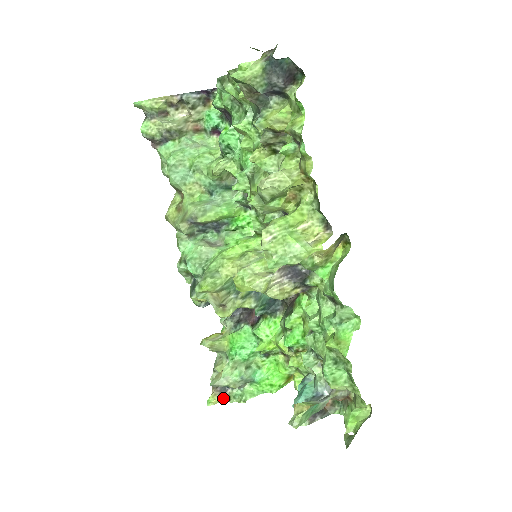
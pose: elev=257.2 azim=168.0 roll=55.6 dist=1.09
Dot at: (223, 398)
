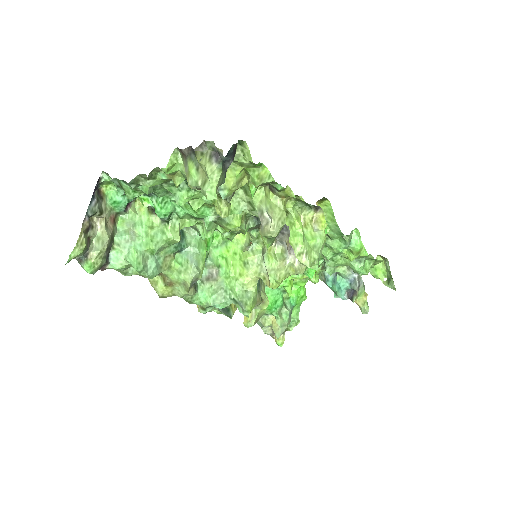
Dot at: (284, 333)
